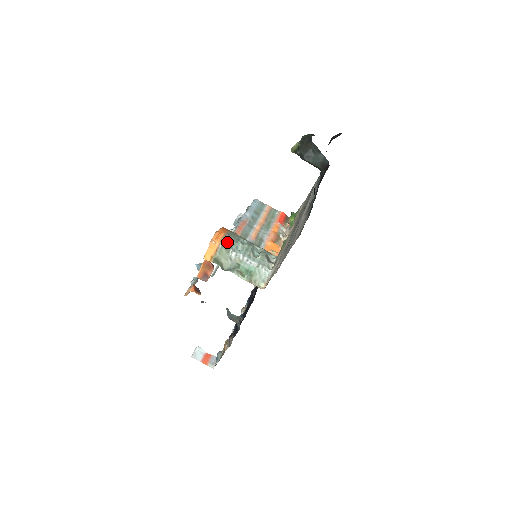
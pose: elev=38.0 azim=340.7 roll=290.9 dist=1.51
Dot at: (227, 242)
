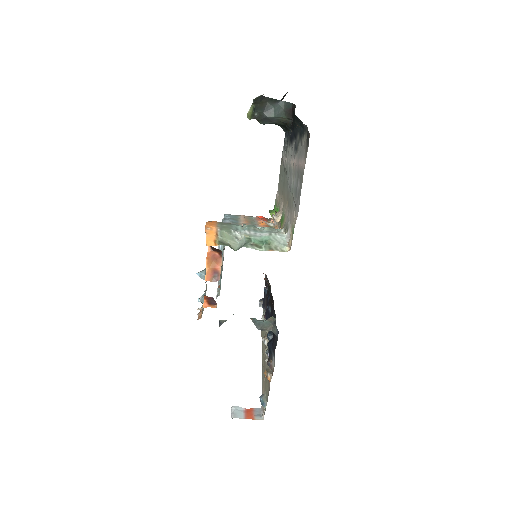
Dot at: (224, 226)
